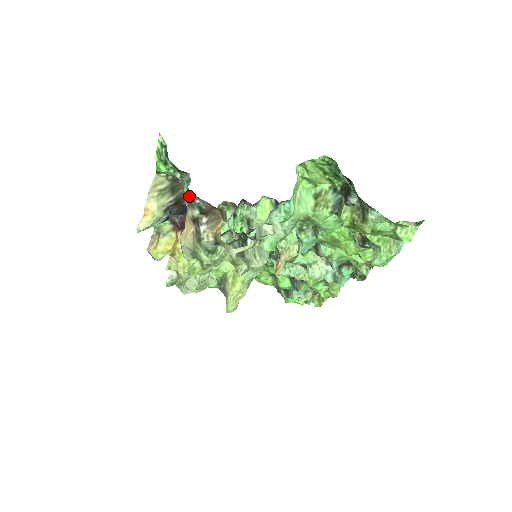
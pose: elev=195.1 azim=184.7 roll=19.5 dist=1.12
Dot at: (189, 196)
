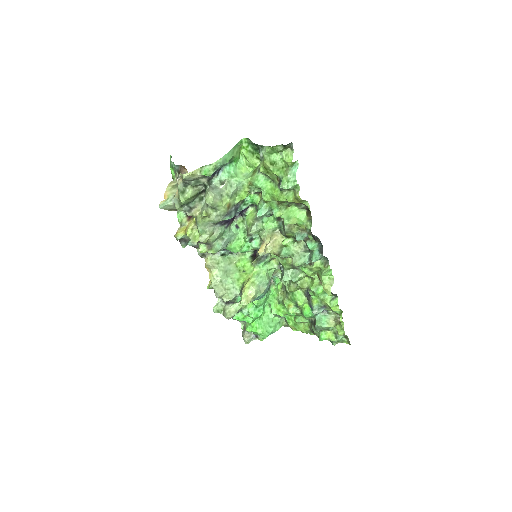
Dot at: (174, 168)
